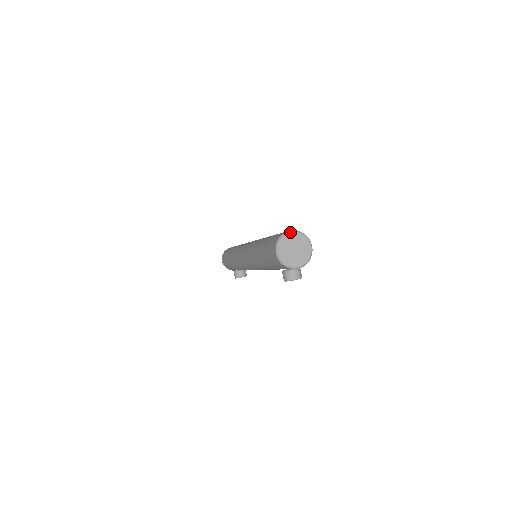
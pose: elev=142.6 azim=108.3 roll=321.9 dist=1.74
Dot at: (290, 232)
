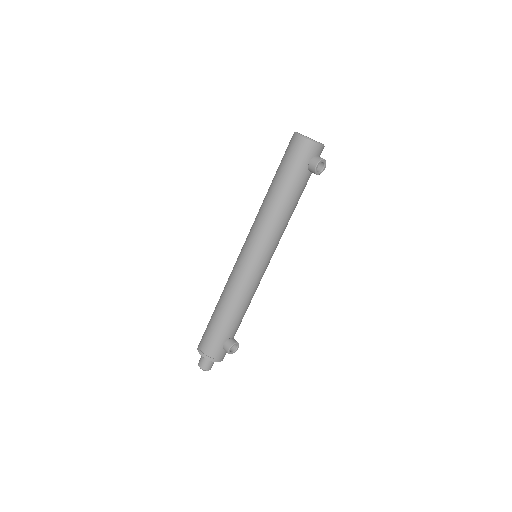
Dot at: occluded
